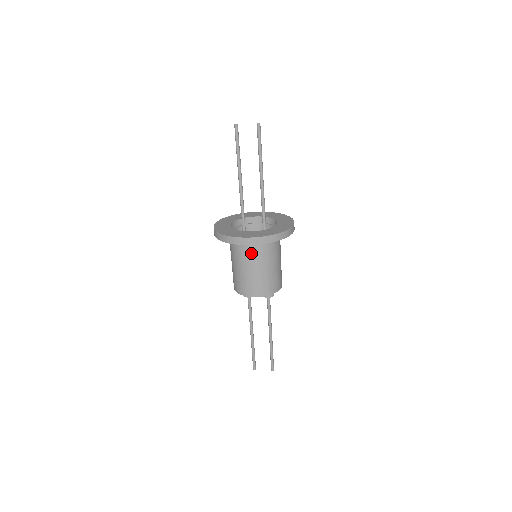
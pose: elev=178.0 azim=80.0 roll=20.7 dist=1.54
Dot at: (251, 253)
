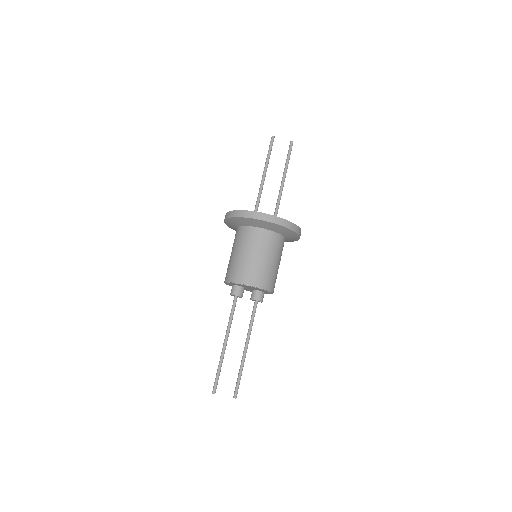
Dot at: (264, 239)
